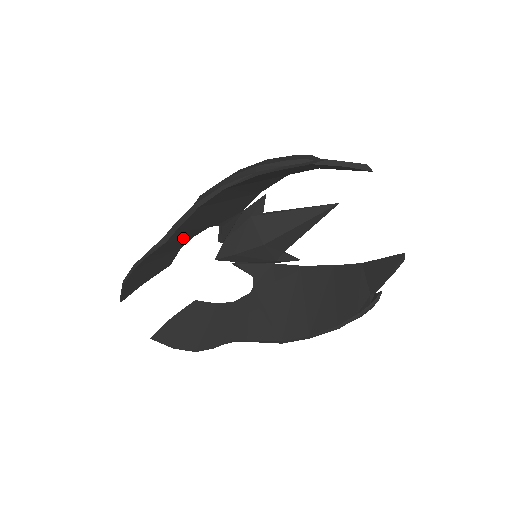
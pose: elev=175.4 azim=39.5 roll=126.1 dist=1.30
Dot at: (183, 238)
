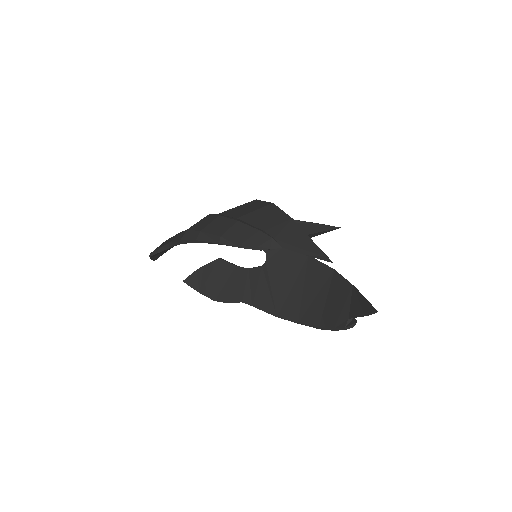
Dot at: occluded
